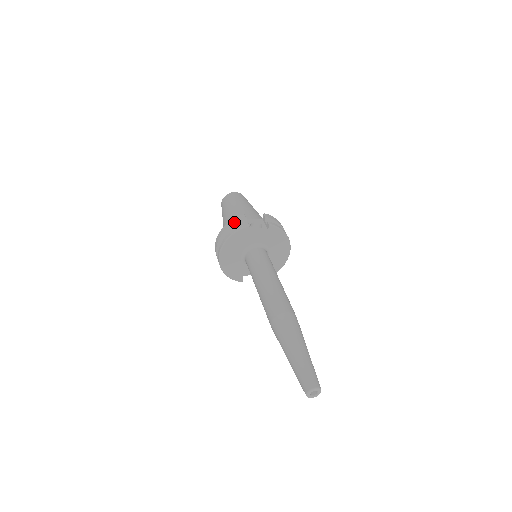
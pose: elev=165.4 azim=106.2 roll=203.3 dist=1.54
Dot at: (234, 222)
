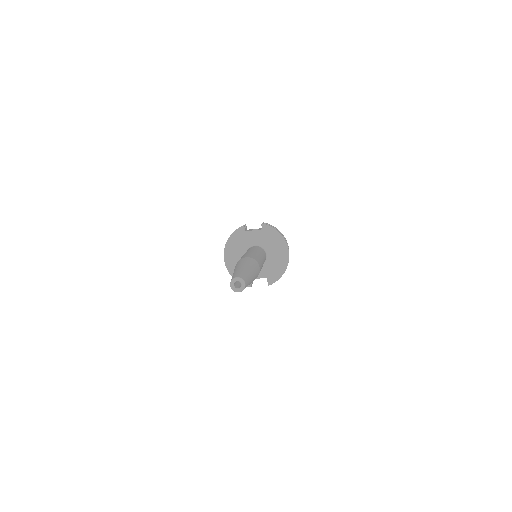
Dot at: occluded
